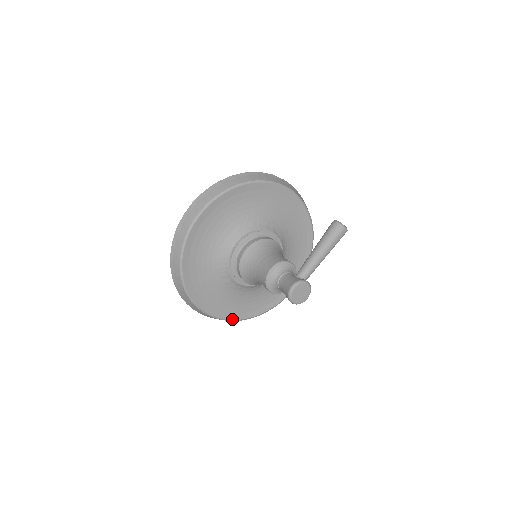
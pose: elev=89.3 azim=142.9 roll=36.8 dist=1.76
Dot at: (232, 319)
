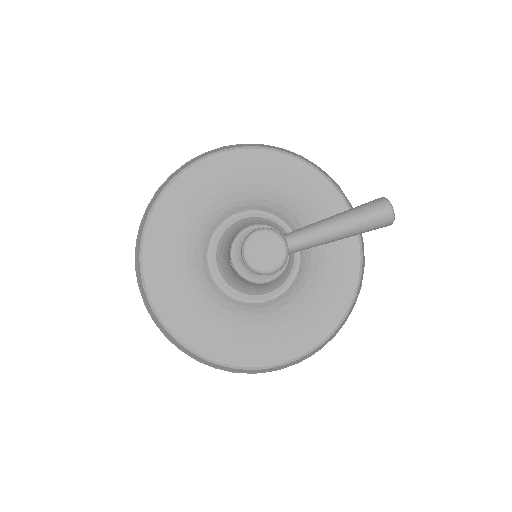
Dot at: (172, 332)
